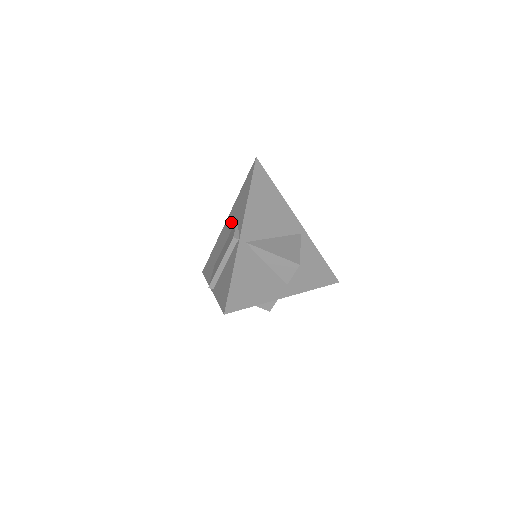
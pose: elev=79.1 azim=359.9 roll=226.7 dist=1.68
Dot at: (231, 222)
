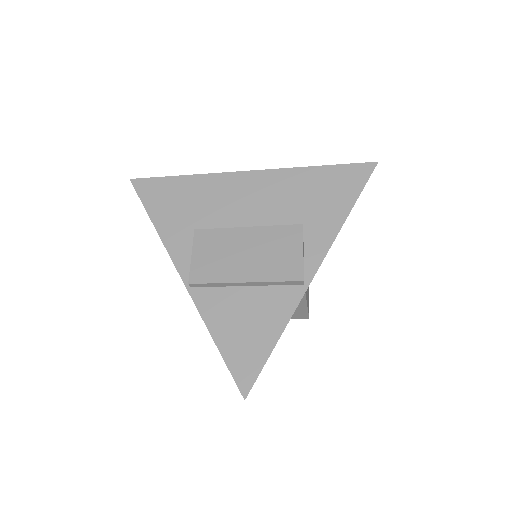
Dot at: (272, 204)
